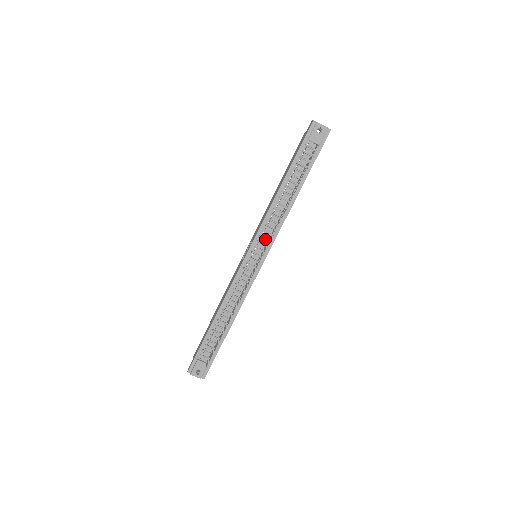
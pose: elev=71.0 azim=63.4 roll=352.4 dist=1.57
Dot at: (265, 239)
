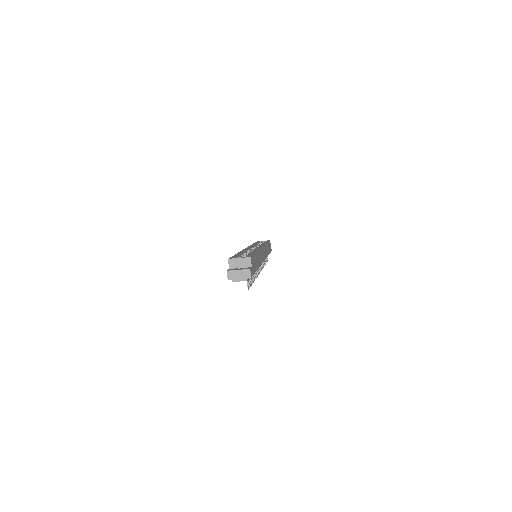
Dot at: occluded
